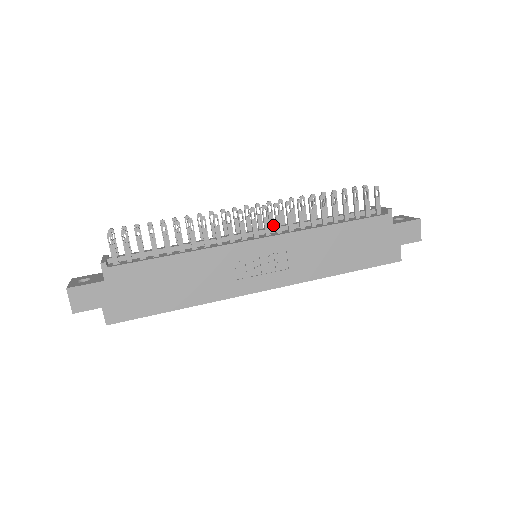
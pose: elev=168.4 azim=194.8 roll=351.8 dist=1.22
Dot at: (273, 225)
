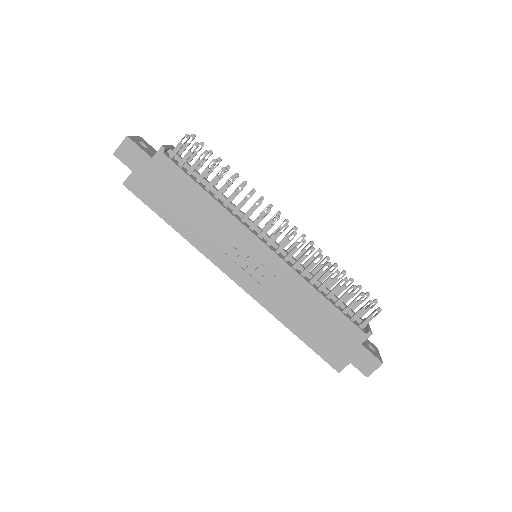
Dot at: occluded
